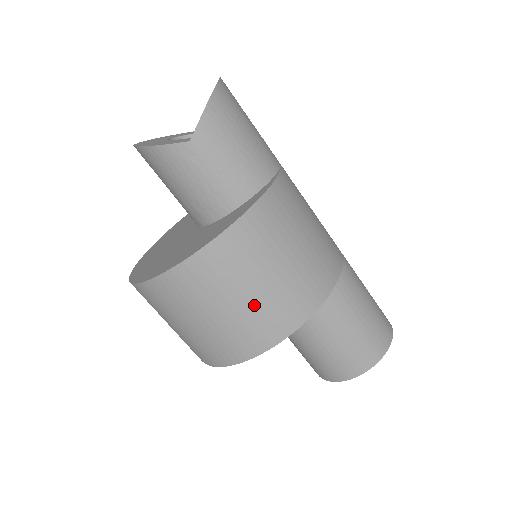
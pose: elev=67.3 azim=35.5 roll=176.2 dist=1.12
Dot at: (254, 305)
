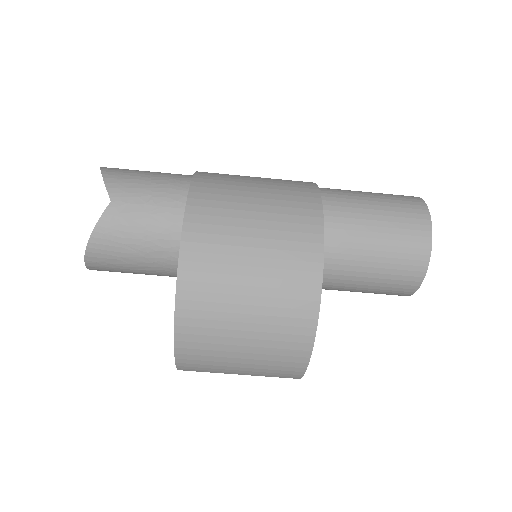
Dot at: (268, 238)
